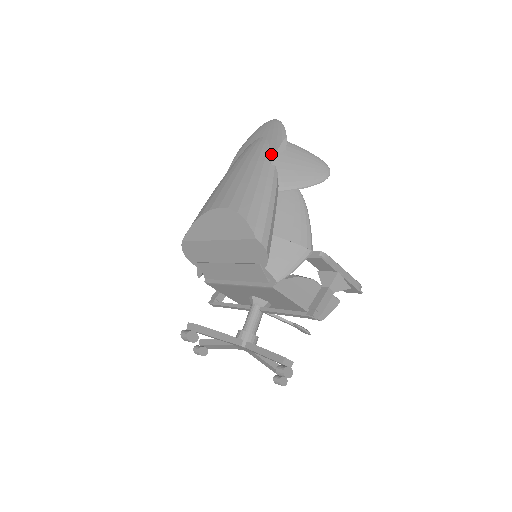
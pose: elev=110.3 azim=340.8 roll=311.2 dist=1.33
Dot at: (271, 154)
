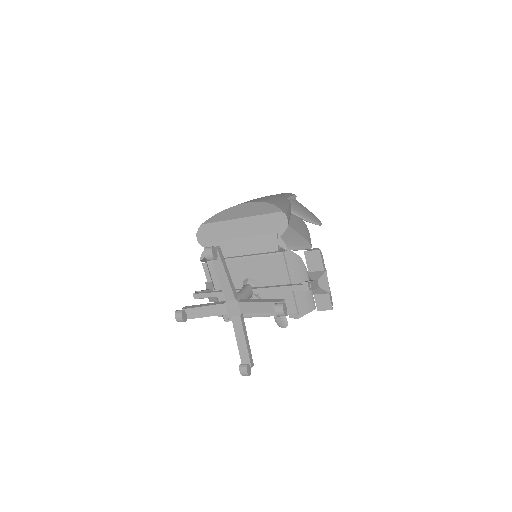
Dot at: (286, 196)
